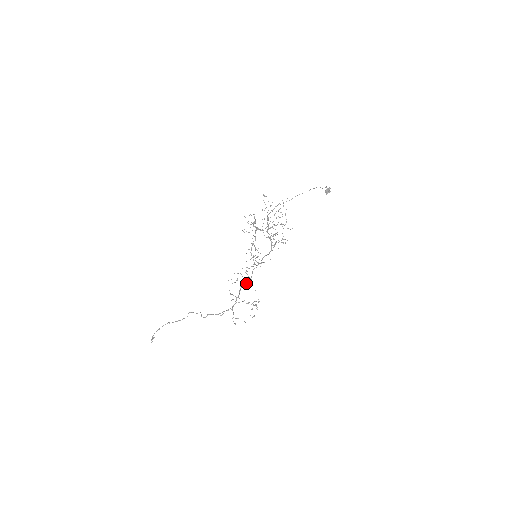
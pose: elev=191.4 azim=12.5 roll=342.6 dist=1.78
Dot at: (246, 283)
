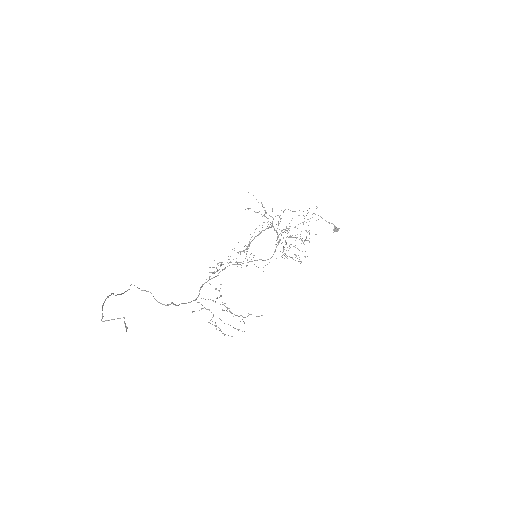
Dot at: occluded
